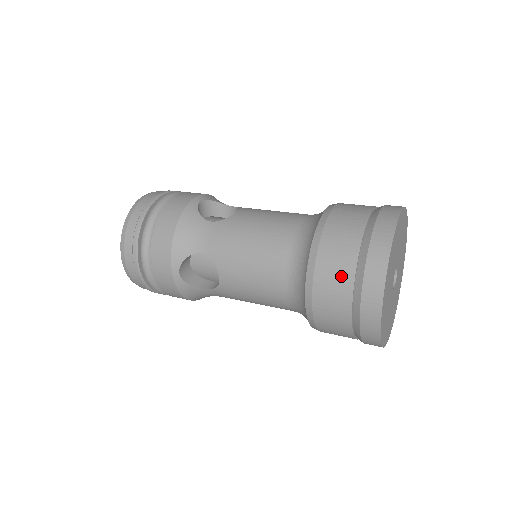
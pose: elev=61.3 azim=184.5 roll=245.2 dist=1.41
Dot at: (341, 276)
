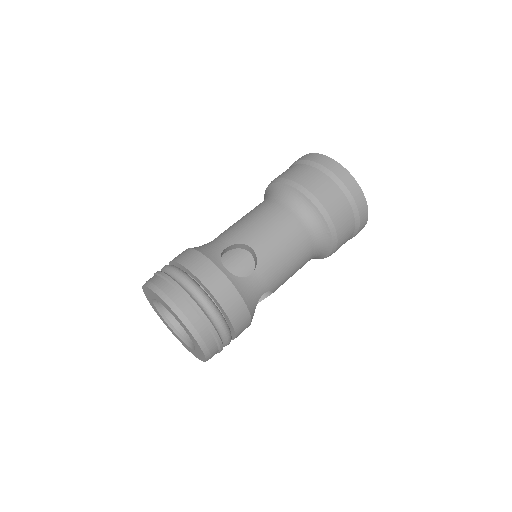
Dot at: (309, 172)
